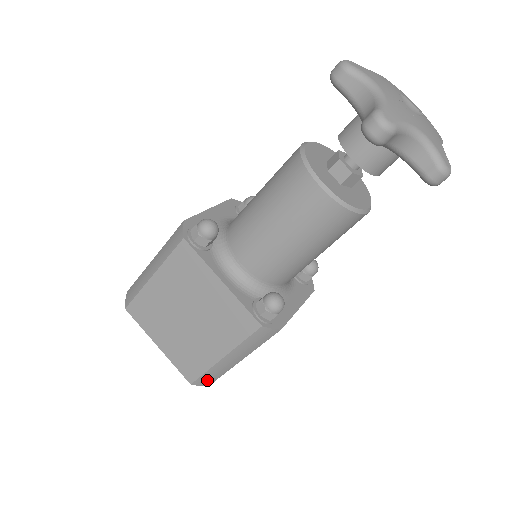
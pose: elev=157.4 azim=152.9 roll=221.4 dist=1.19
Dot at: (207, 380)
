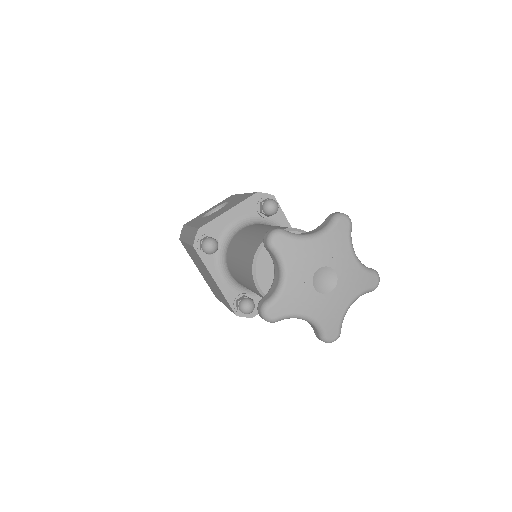
Dot at: occluded
